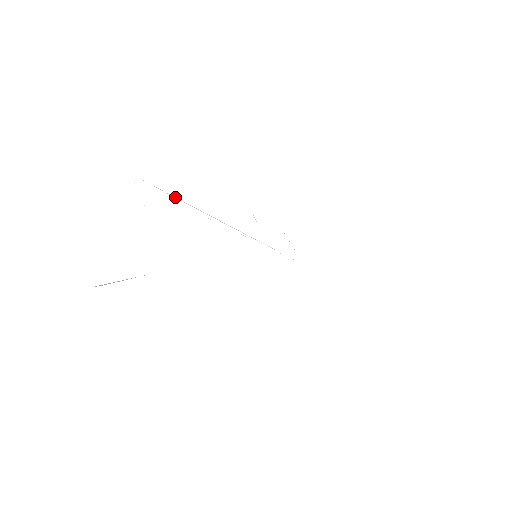
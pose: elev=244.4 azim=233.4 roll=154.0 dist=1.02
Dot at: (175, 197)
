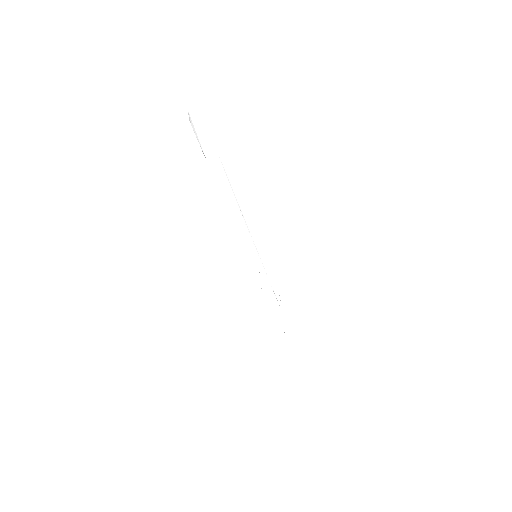
Dot at: (228, 179)
